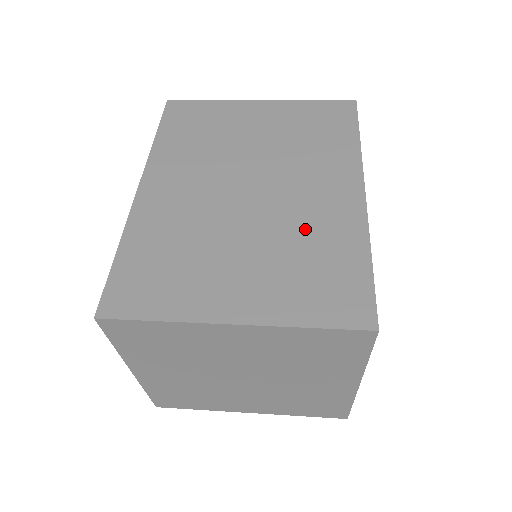
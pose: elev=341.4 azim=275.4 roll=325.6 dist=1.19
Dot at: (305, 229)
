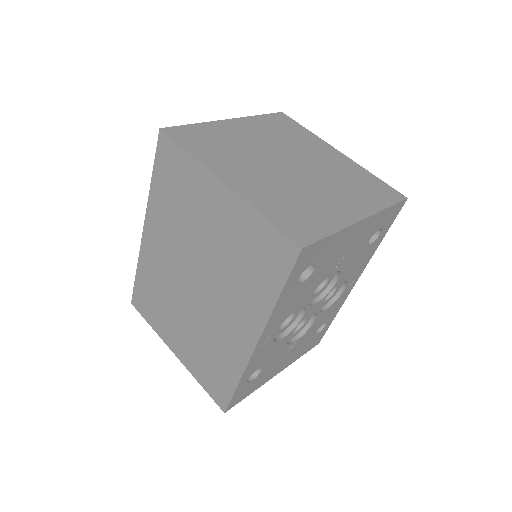
Dot at: (214, 338)
